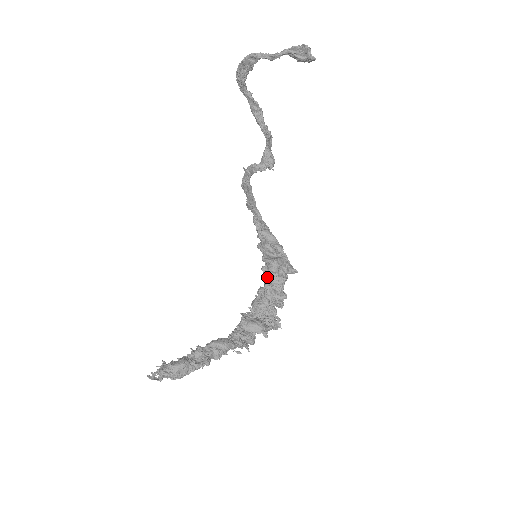
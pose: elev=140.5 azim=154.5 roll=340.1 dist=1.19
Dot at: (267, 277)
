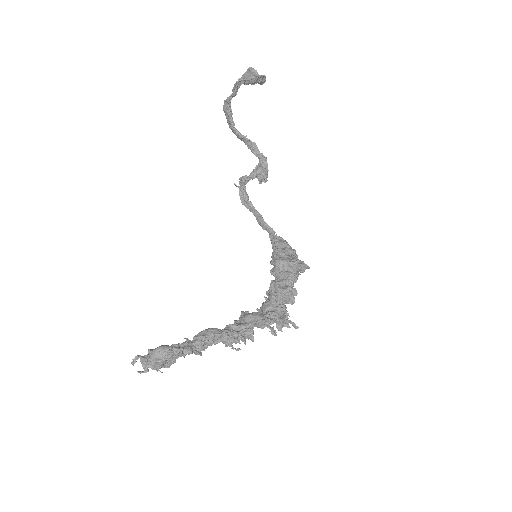
Dot at: (275, 277)
